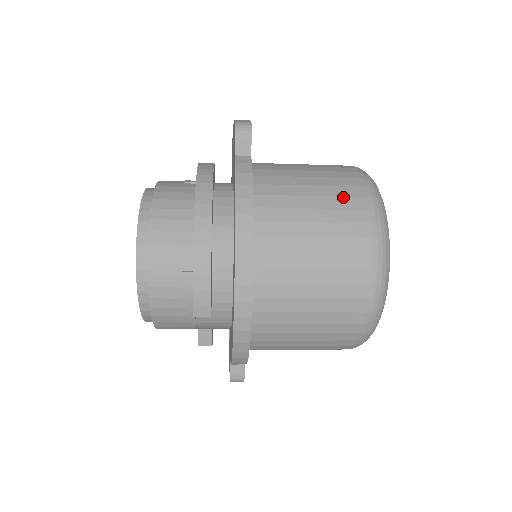
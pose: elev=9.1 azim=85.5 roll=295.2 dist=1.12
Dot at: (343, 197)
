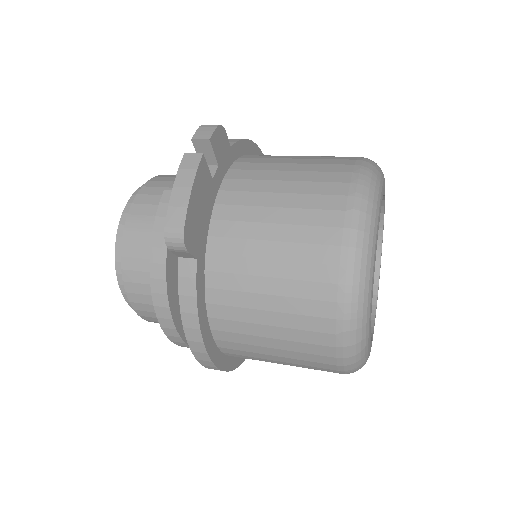
Dot at: (306, 316)
